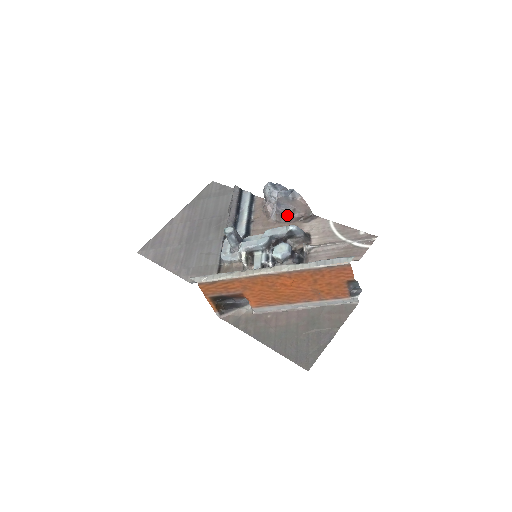
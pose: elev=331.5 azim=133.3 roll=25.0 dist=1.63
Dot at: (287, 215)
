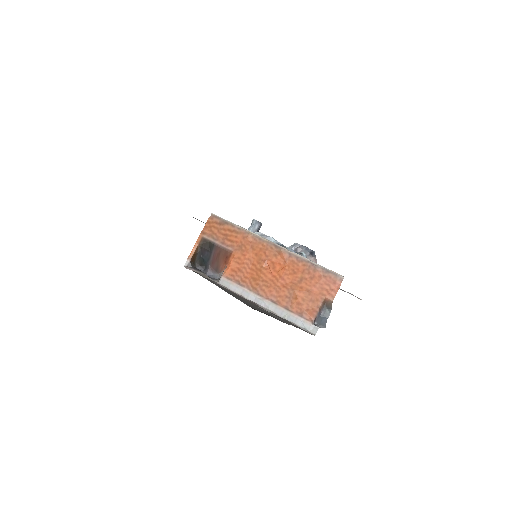
Dot at: occluded
